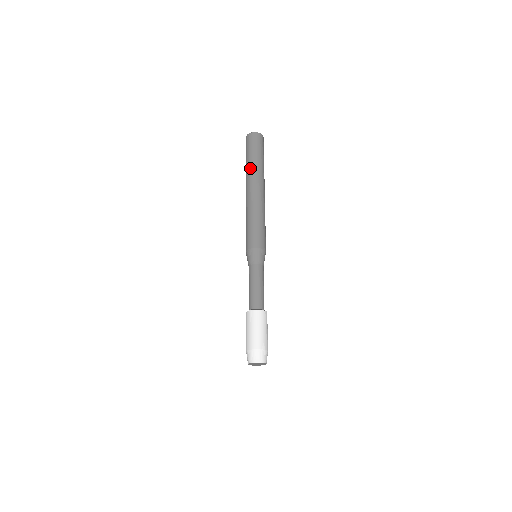
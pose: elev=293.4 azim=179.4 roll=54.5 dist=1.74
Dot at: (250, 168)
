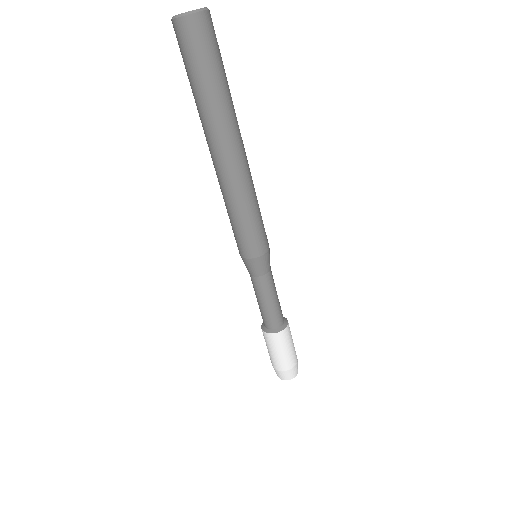
Dot at: (199, 112)
